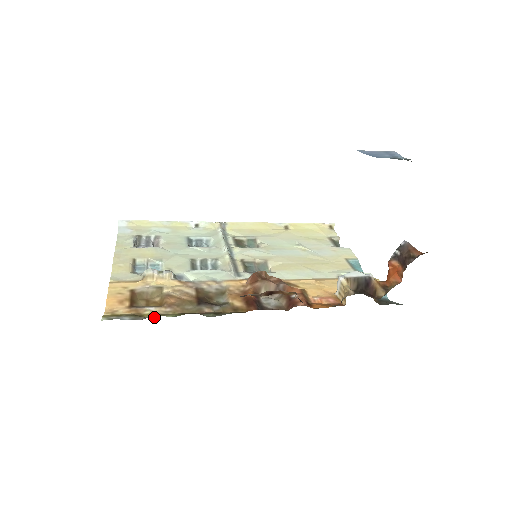
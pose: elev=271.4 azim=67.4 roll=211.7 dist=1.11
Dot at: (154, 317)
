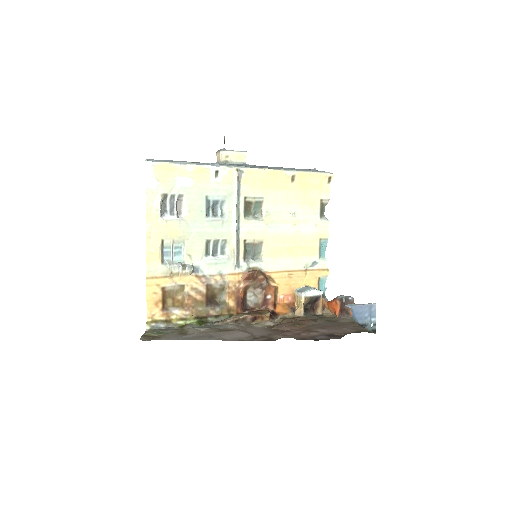
Dot at: (179, 325)
